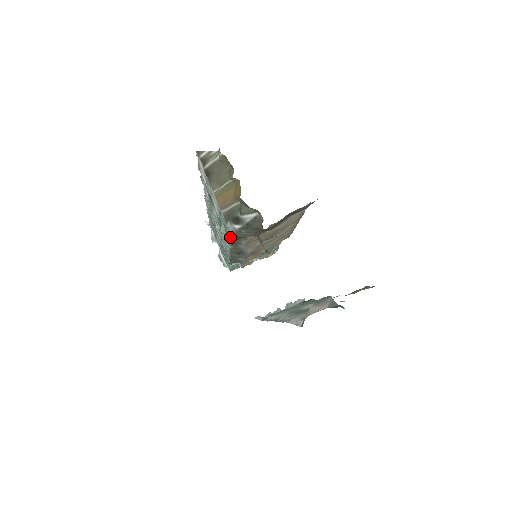
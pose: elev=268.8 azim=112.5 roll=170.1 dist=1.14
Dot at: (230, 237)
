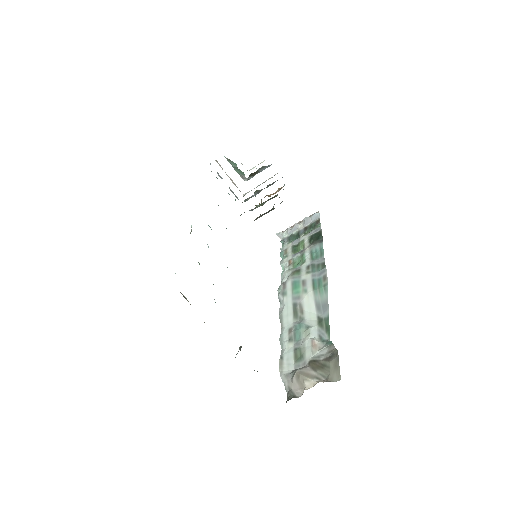
Dot at: occluded
